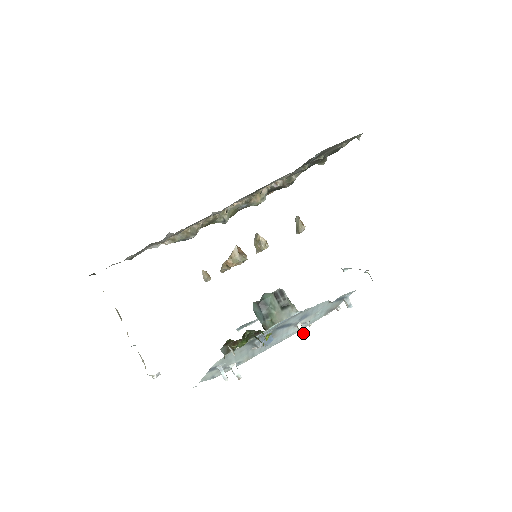
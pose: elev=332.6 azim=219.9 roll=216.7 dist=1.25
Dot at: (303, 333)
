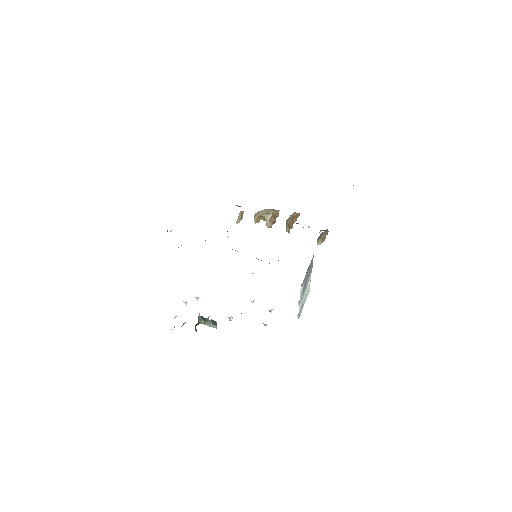
Dot at: (230, 320)
